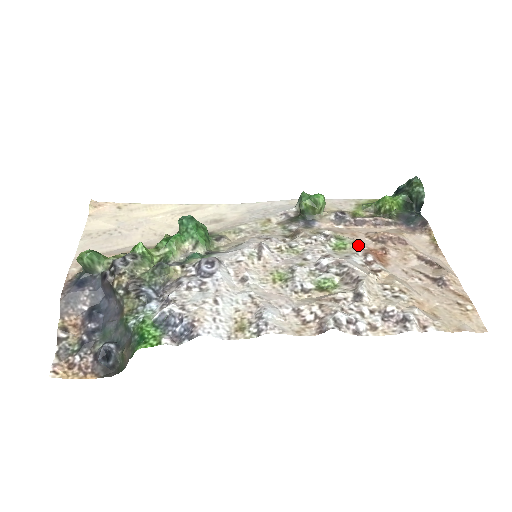
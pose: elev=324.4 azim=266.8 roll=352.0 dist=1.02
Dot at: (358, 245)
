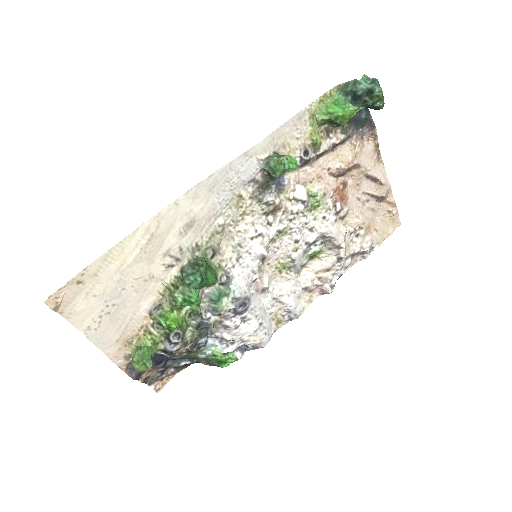
Dot at: (327, 195)
